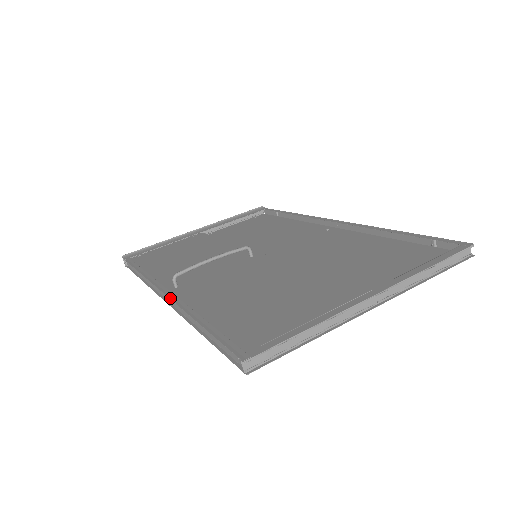
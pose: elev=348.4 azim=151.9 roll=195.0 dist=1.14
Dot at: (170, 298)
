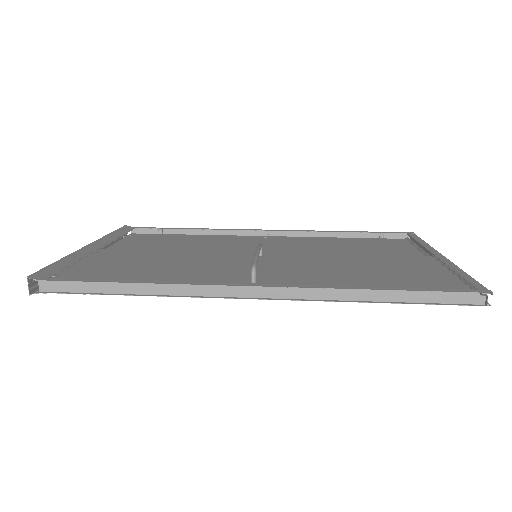
Dot at: (289, 286)
